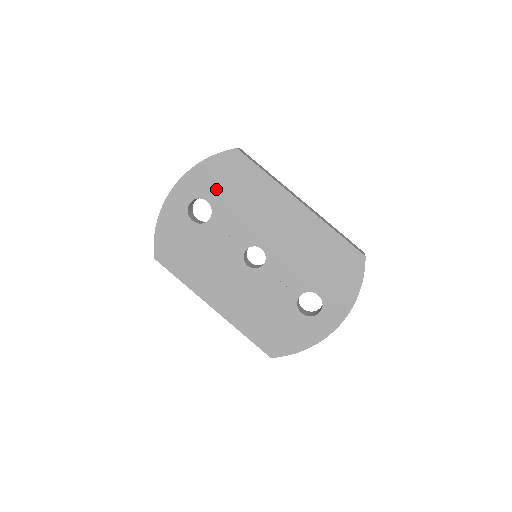
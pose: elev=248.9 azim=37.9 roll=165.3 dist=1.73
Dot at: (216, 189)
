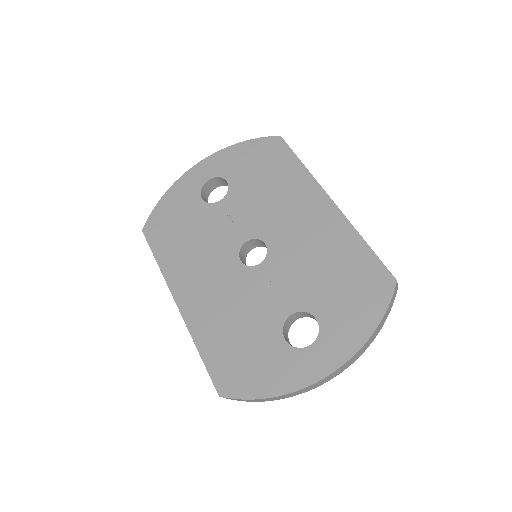
Dot at: (242, 171)
